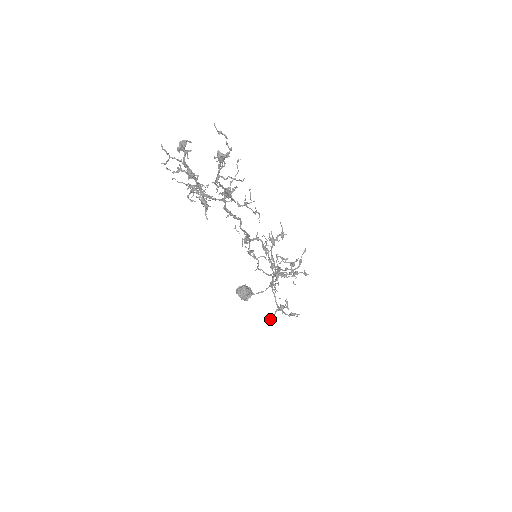
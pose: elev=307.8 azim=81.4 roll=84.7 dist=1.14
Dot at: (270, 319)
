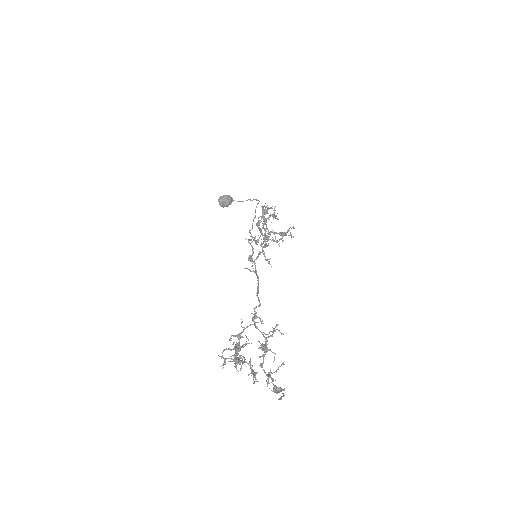
Dot at: occluded
